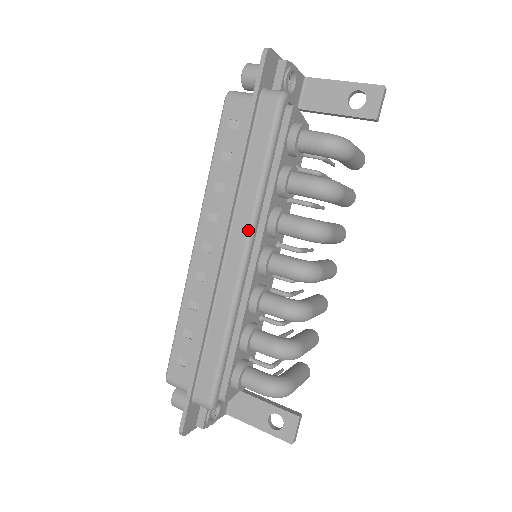
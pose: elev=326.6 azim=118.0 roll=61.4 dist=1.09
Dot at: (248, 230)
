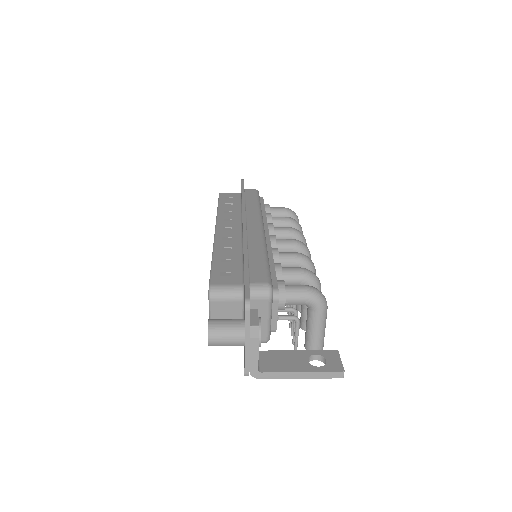
Dot at: (259, 217)
